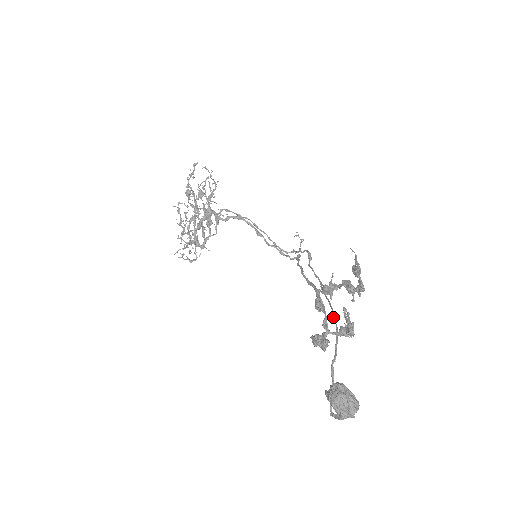
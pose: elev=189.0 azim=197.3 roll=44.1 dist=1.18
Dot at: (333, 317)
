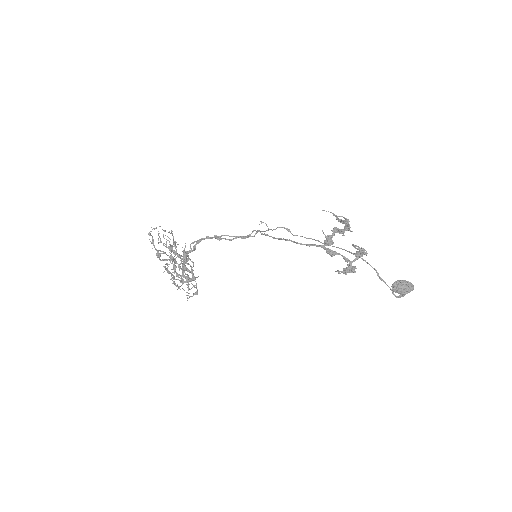
Dot at: occluded
